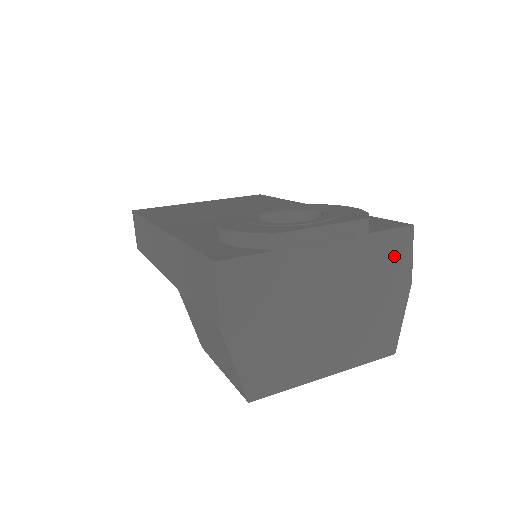
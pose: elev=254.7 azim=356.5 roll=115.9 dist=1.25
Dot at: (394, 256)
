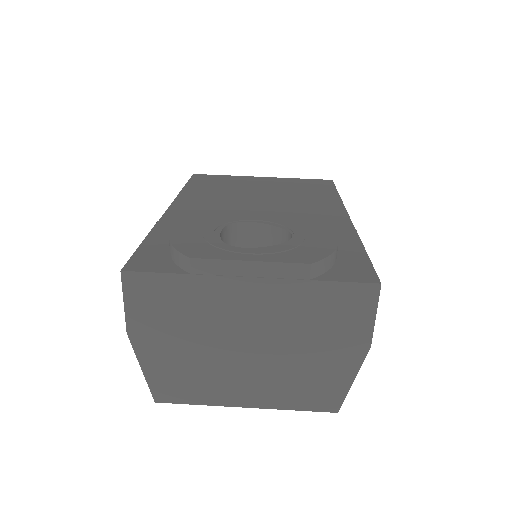
Dot at: (347, 312)
